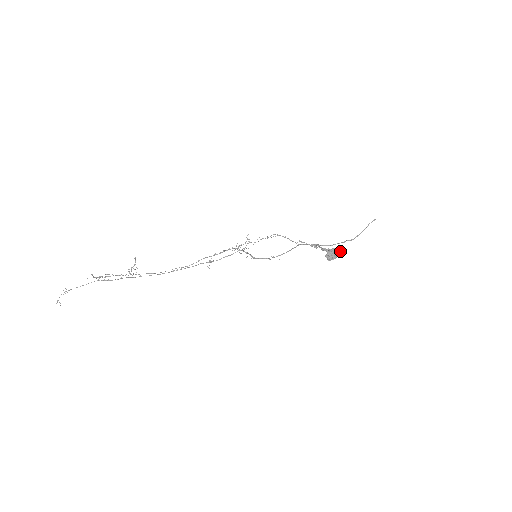
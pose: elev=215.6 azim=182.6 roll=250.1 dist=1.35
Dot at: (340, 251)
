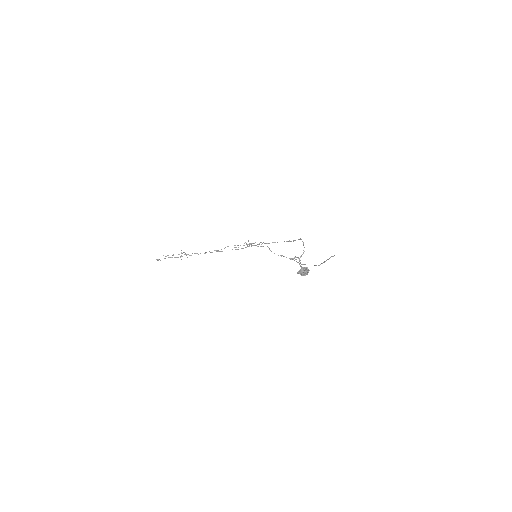
Dot at: (308, 272)
